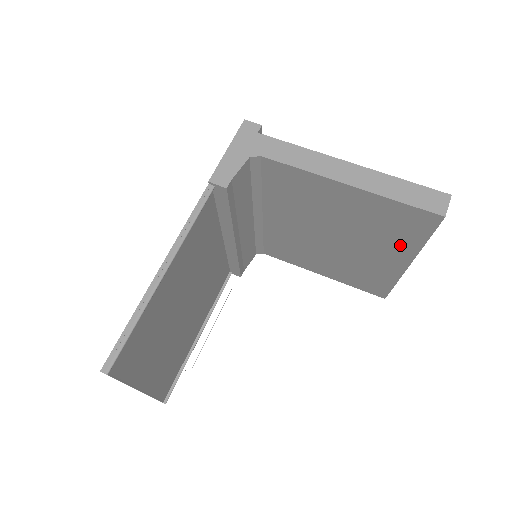
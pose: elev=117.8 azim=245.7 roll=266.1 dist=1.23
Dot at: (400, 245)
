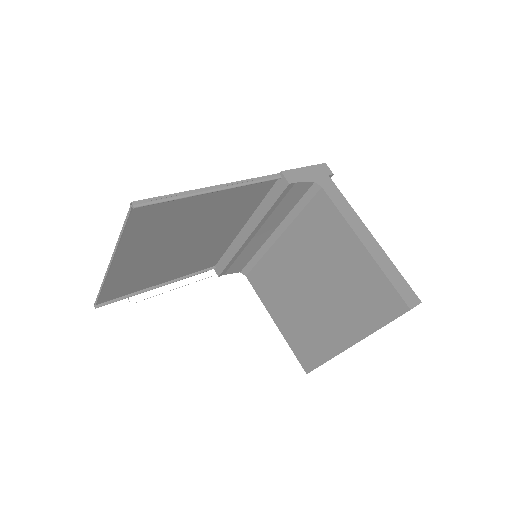
Dot at: (360, 321)
